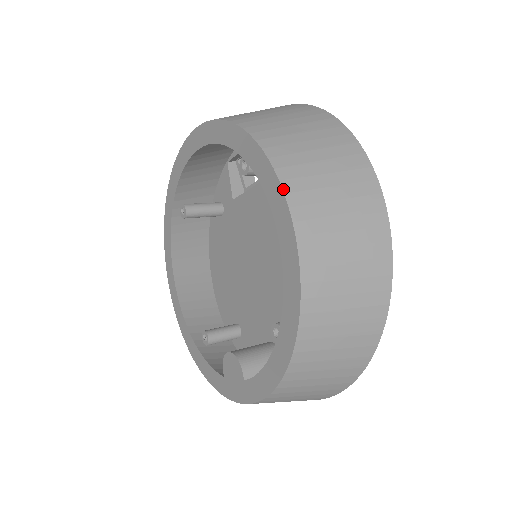
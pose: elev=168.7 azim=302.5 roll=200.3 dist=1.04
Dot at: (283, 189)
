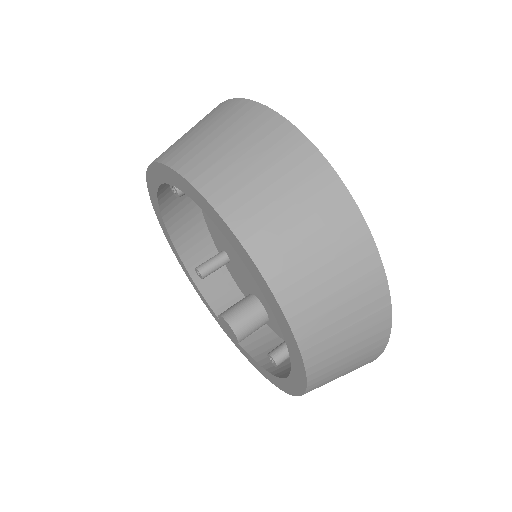
Dot at: (305, 367)
